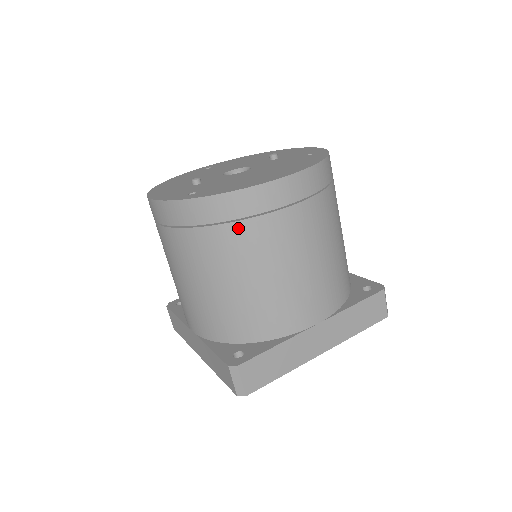
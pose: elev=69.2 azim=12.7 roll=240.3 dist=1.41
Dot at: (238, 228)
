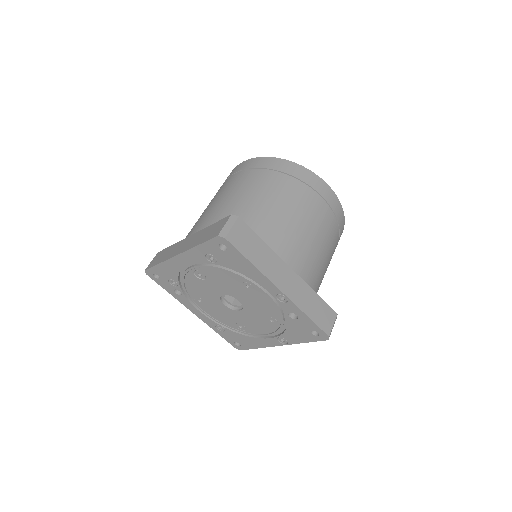
Dot at: (291, 180)
